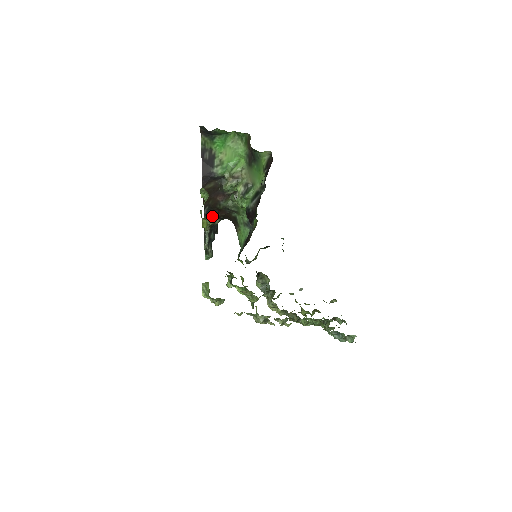
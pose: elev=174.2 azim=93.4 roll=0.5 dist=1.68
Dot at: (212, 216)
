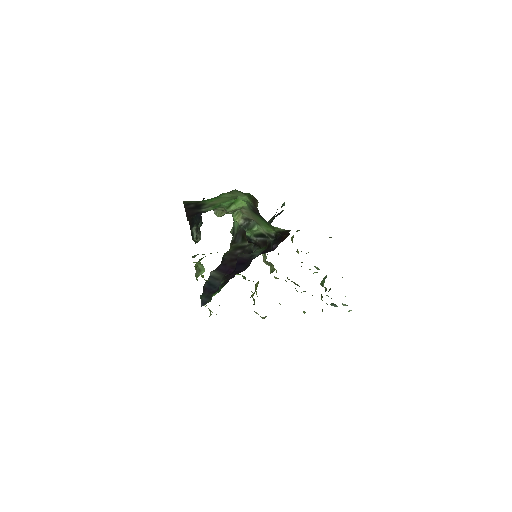
Dot at: occluded
